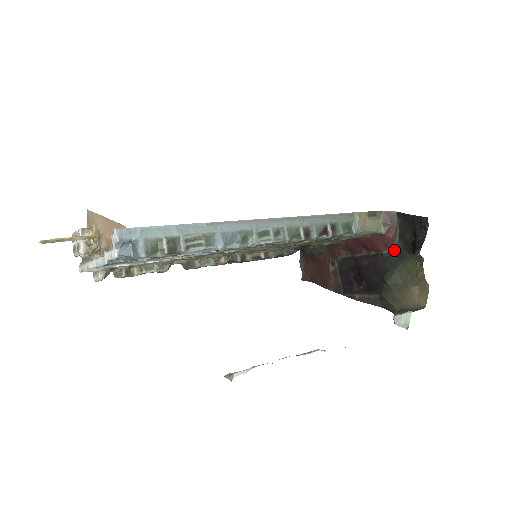
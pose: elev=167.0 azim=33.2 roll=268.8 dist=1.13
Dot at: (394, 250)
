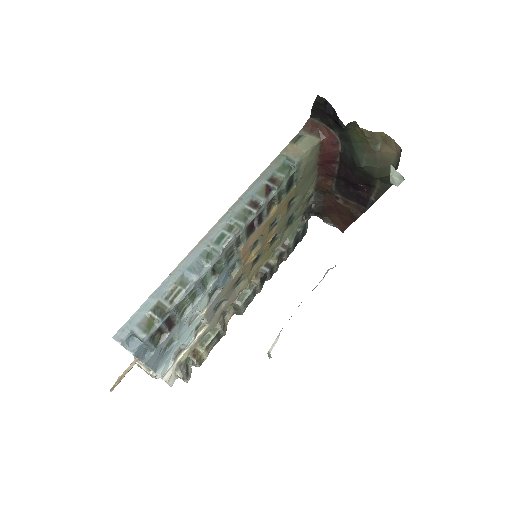
Dot at: (341, 141)
